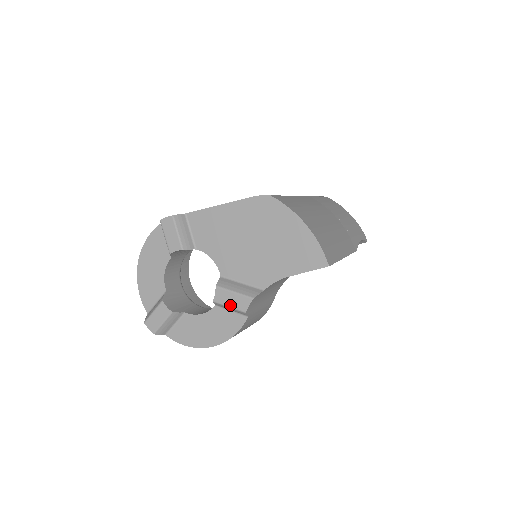
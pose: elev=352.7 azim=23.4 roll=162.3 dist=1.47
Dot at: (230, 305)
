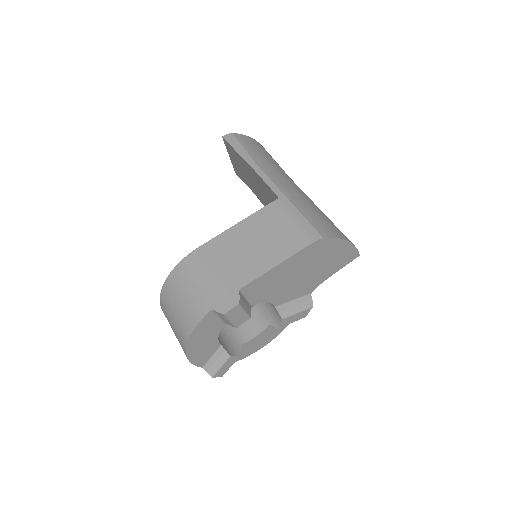
Dot at: (294, 321)
